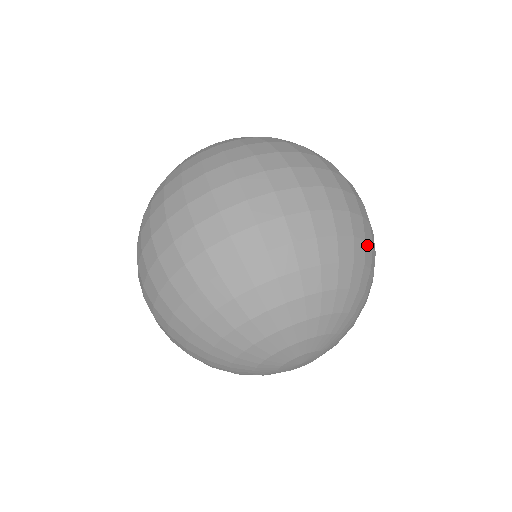
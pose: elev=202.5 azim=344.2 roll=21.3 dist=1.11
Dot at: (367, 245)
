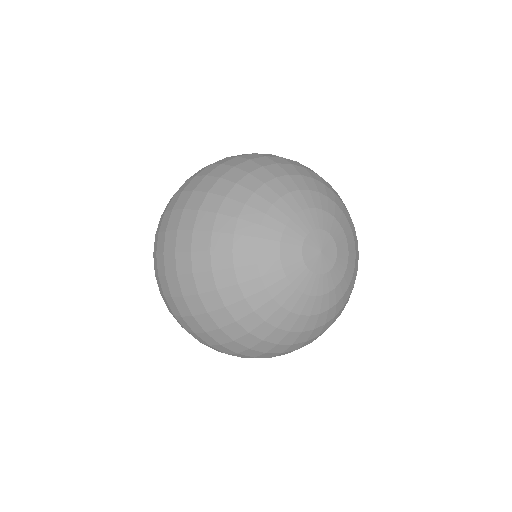
Dot at: (271, 158)
